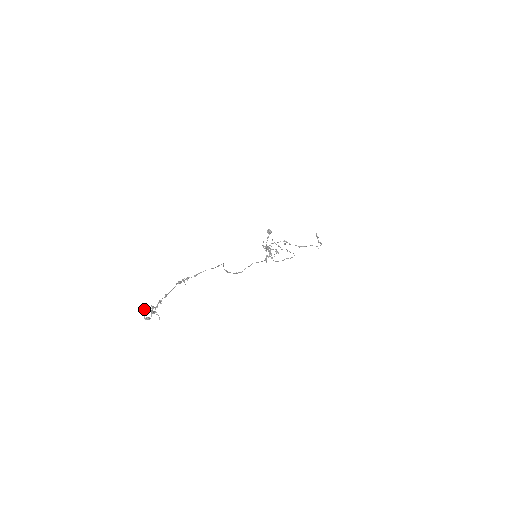
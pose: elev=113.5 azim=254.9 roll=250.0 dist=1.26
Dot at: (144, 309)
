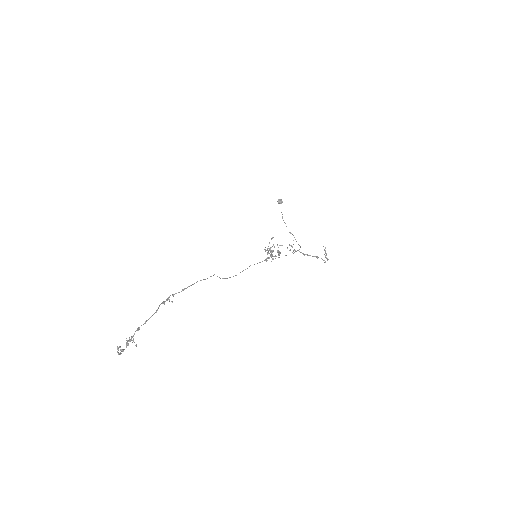
Dot at: occluded
